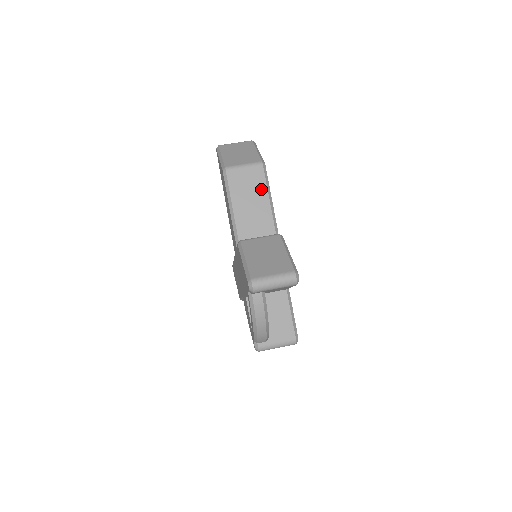
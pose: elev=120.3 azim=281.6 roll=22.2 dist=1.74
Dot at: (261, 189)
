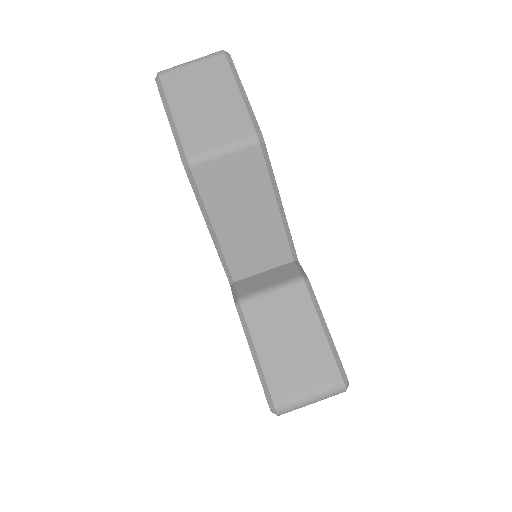
Dot at: (261, 189)
